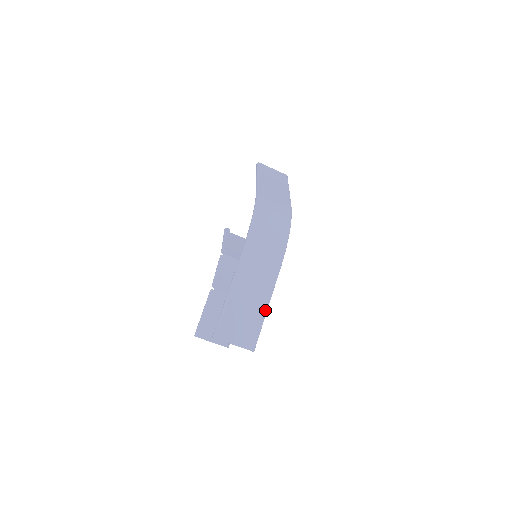
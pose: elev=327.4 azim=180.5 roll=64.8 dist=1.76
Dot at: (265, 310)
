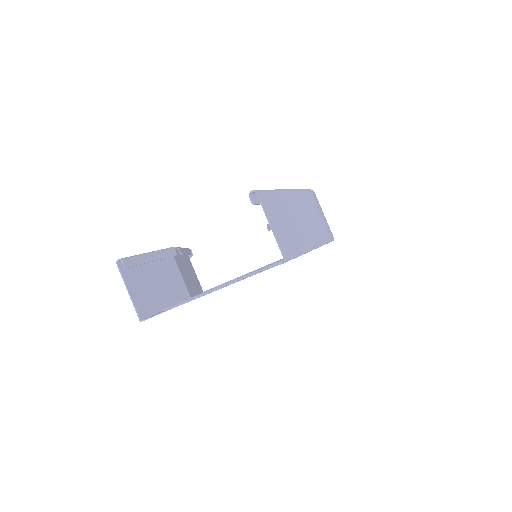
Dot at: (308, 248)
